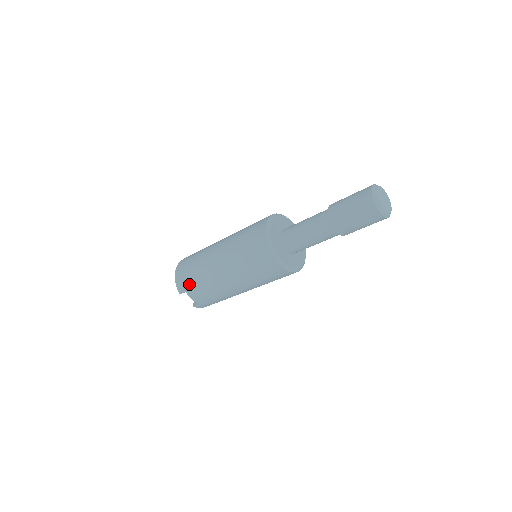
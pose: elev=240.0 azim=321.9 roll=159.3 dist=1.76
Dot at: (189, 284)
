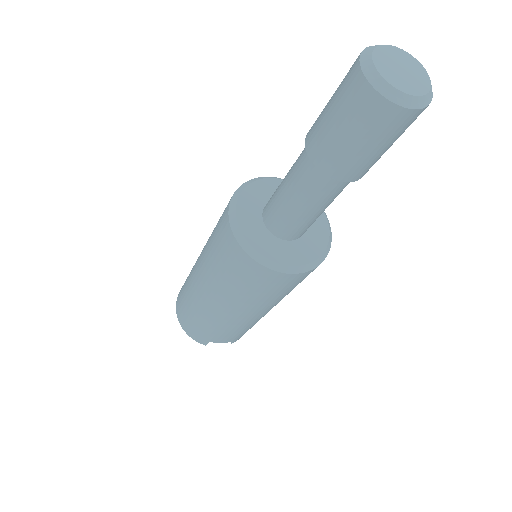
Dot at: (204, 334)
